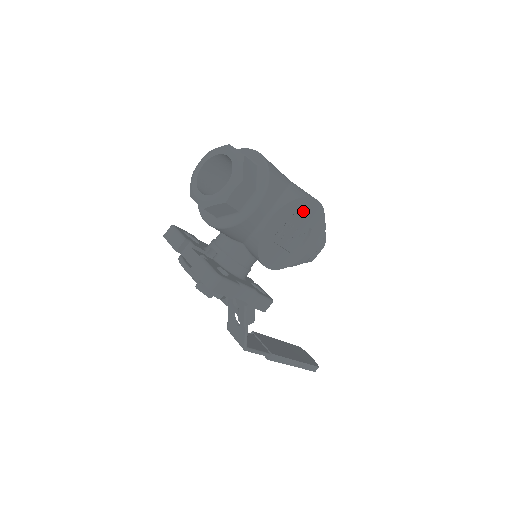
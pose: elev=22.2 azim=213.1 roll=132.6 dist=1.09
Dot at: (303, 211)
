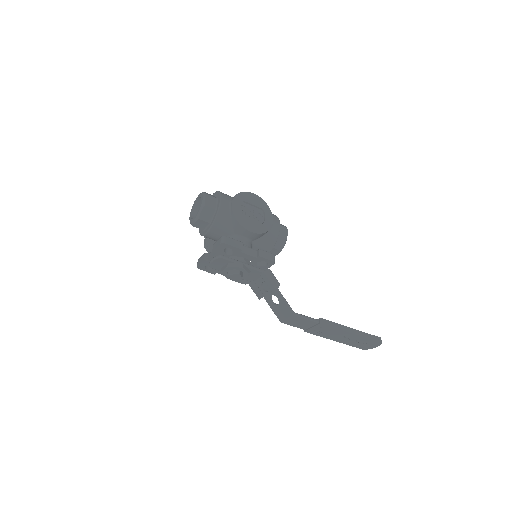
Dot at: (249, 199)
